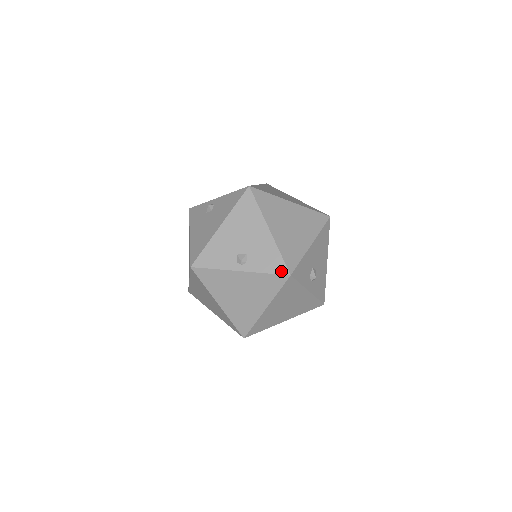
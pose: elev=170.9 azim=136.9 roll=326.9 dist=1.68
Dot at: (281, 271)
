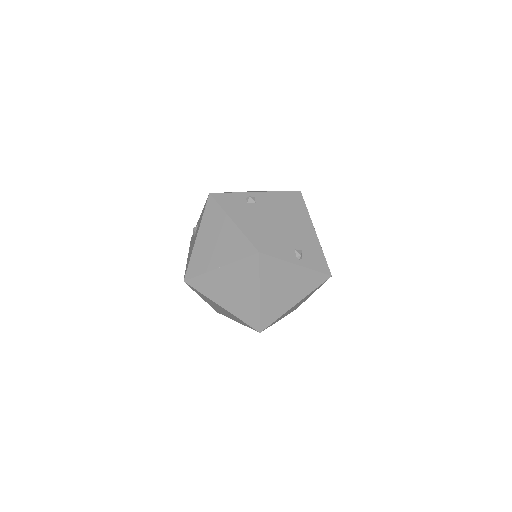
Dot at: (326, 271)
